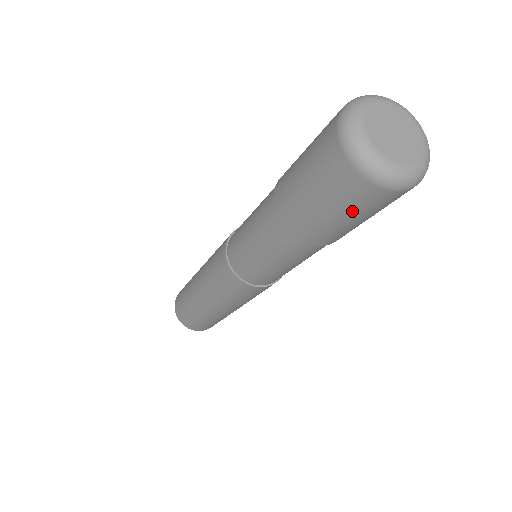
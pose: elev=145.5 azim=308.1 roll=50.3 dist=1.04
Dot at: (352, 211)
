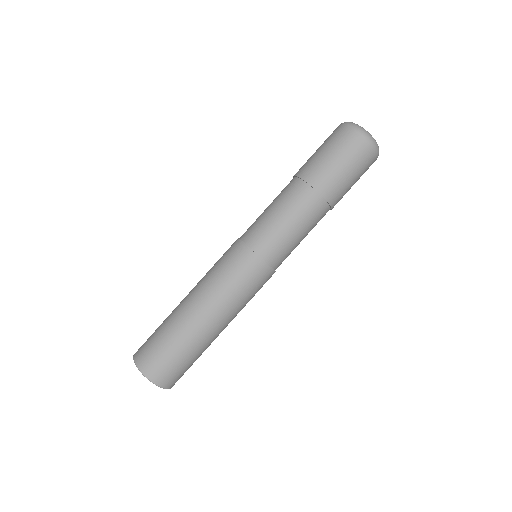
Dot at: (356, 165)
